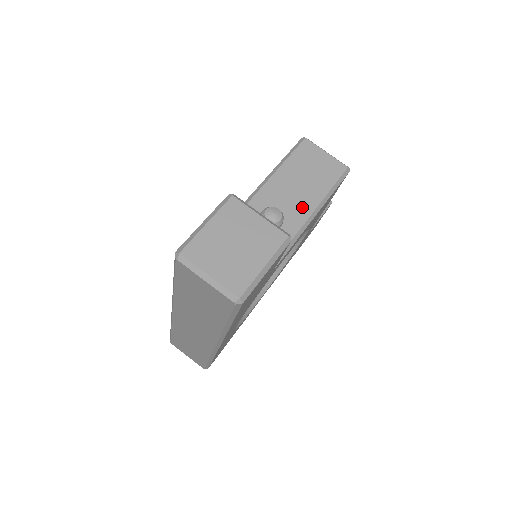
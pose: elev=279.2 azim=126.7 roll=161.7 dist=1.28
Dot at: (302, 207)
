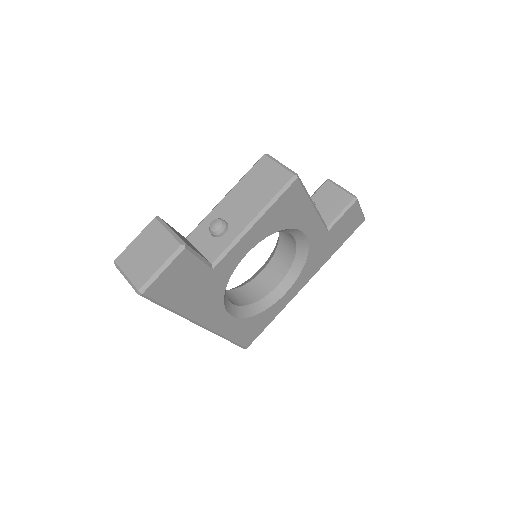
Dot at: (245, 216)
